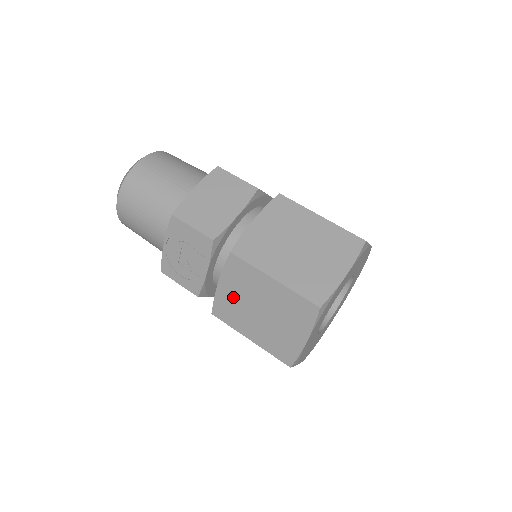
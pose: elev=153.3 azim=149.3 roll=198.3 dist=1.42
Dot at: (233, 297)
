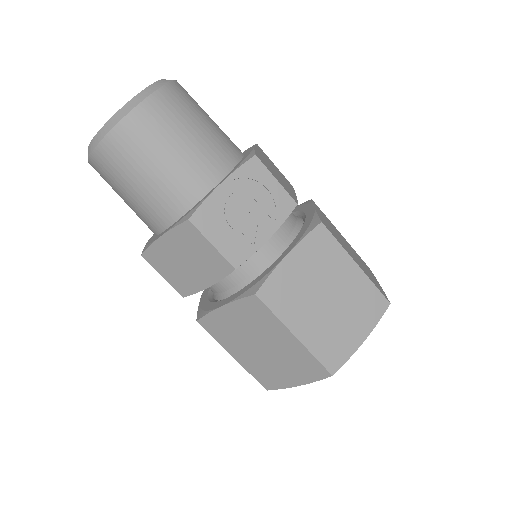
Dot at: (299, 276)
